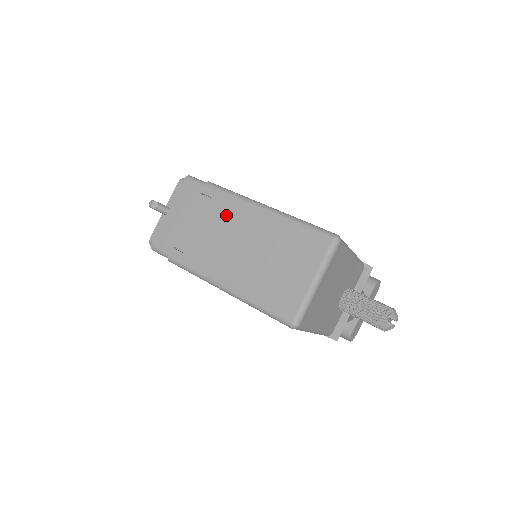
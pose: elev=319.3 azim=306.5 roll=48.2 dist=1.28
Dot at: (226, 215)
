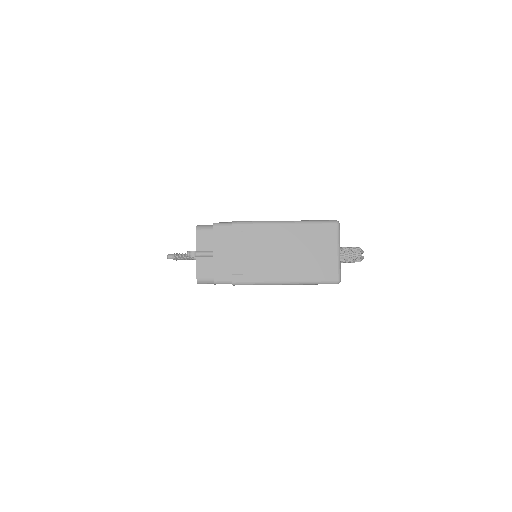
Dot at: (260, 238)
